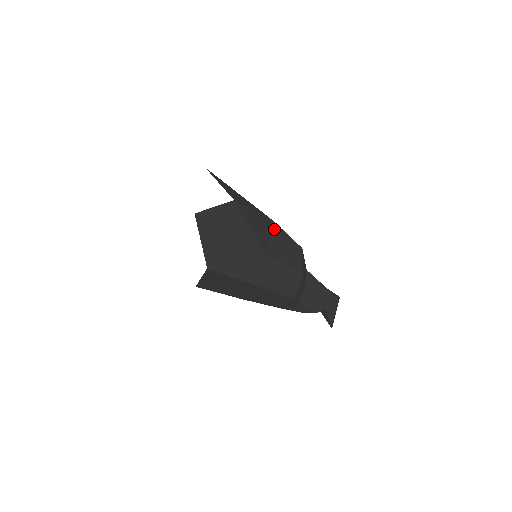
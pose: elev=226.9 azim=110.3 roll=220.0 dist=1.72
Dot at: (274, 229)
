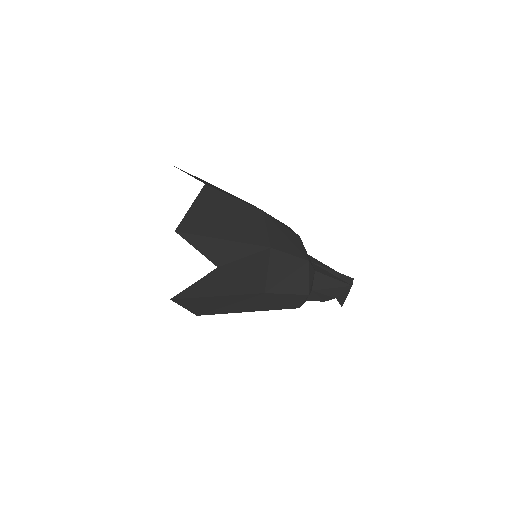
Dot at: (273, 257)
